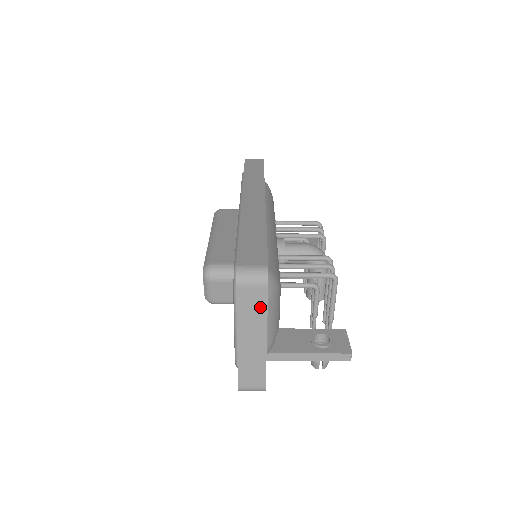
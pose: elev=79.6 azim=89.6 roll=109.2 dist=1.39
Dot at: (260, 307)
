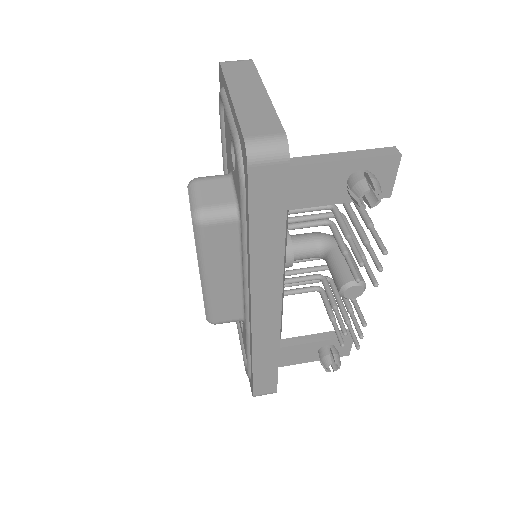
Dot at: (249, 72)
